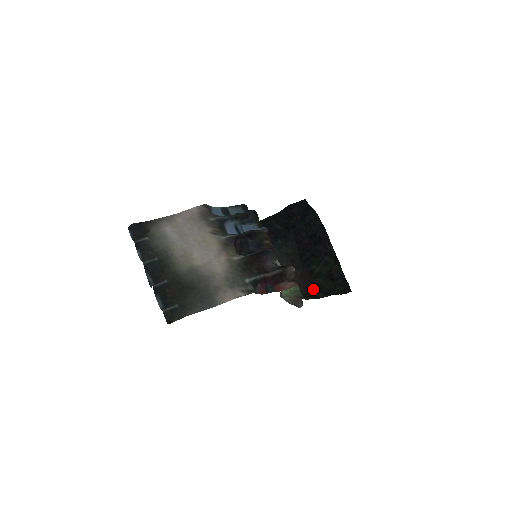
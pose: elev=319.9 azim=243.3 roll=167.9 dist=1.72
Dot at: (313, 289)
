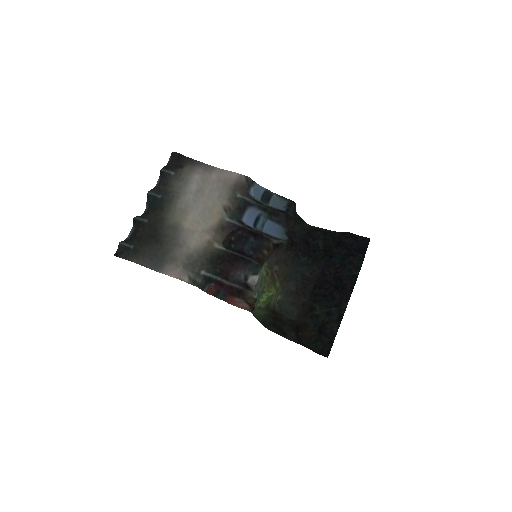
Dot at: (298, 324)
